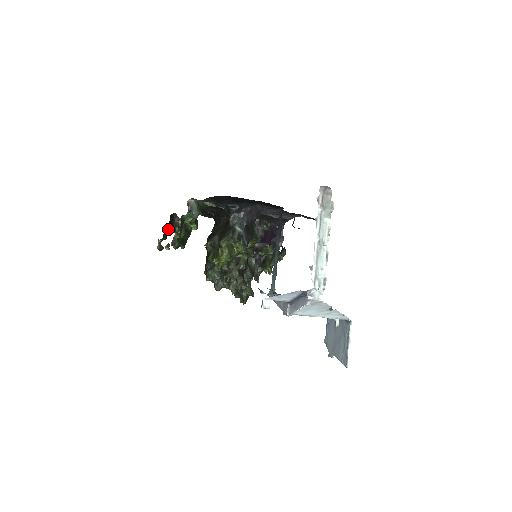
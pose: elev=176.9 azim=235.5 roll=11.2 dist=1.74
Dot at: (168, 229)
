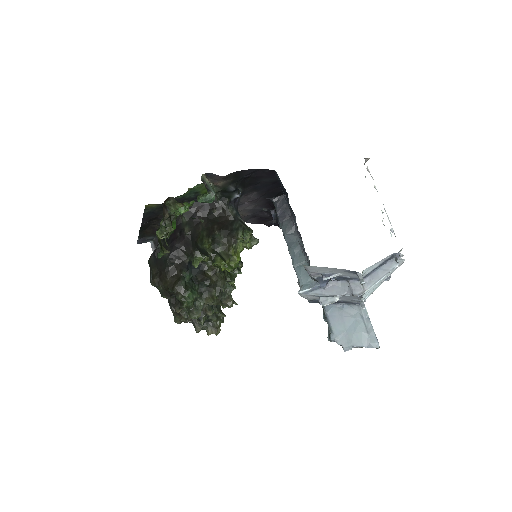
Dot at: (166, 220)
